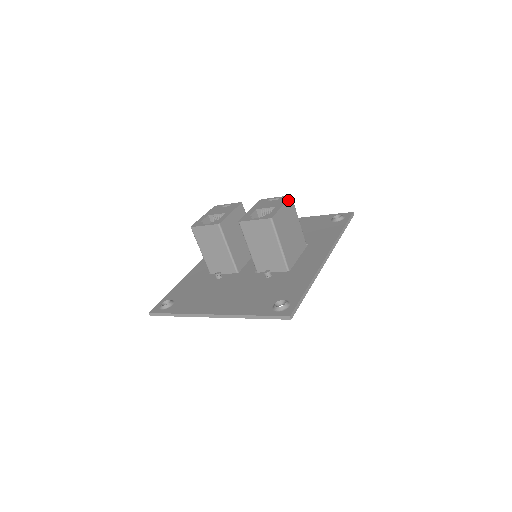
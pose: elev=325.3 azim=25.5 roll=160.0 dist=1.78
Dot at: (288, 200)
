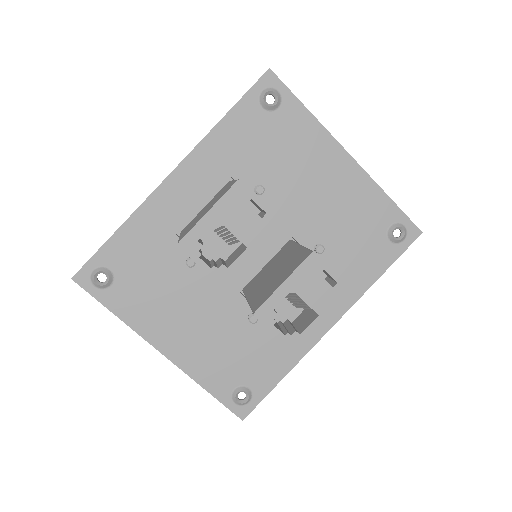
Dot at: (343, 305)
